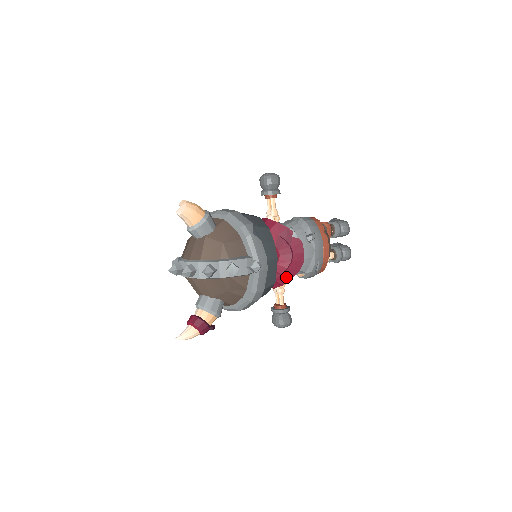
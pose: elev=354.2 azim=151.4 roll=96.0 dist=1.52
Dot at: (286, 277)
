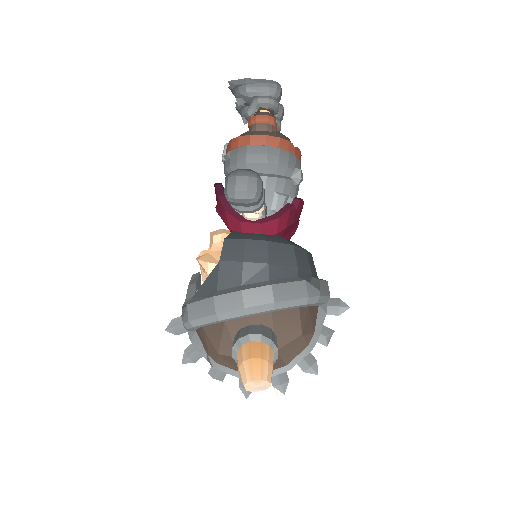
Dot at: occluded
